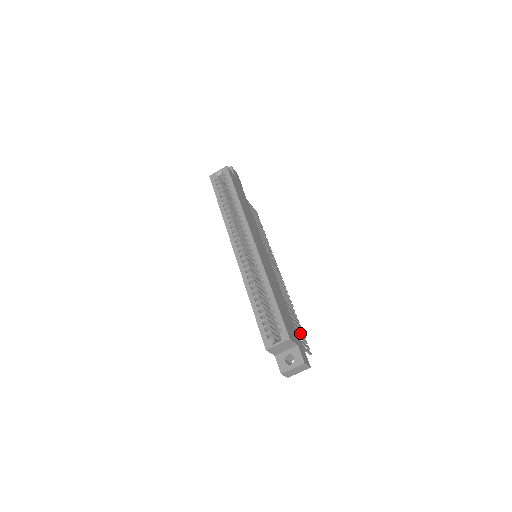
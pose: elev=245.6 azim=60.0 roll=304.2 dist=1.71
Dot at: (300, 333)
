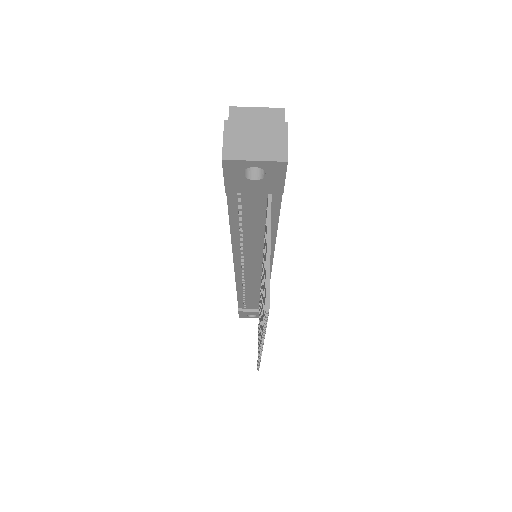
Dot at: occluded
